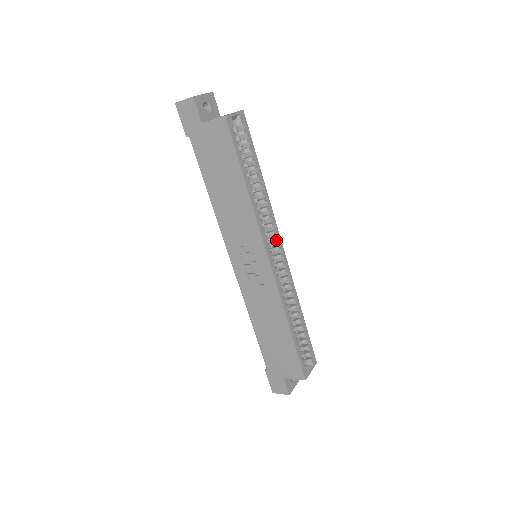
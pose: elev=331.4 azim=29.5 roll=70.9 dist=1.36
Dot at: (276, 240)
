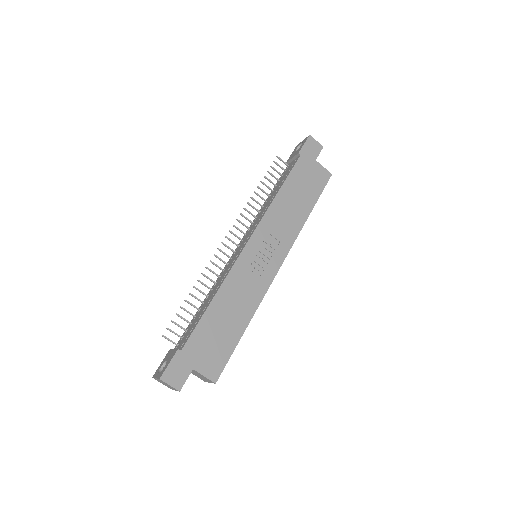
Dot at: occluded
